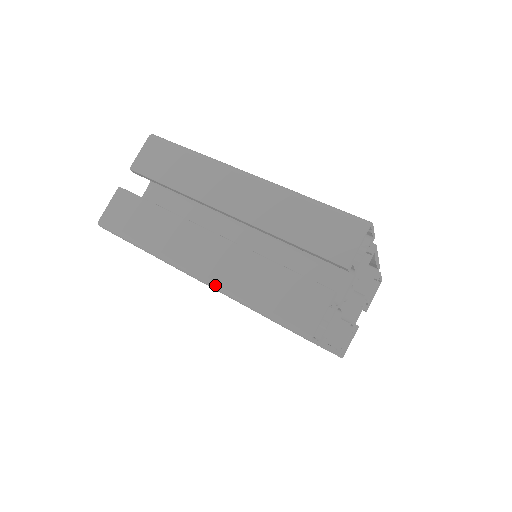
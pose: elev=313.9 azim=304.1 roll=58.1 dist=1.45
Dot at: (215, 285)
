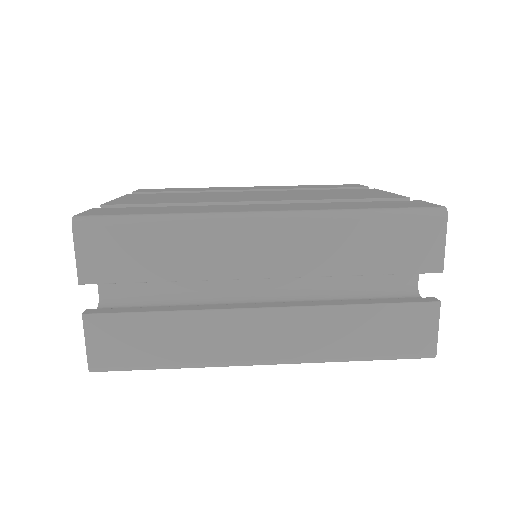
Dot at: (302, 362)
